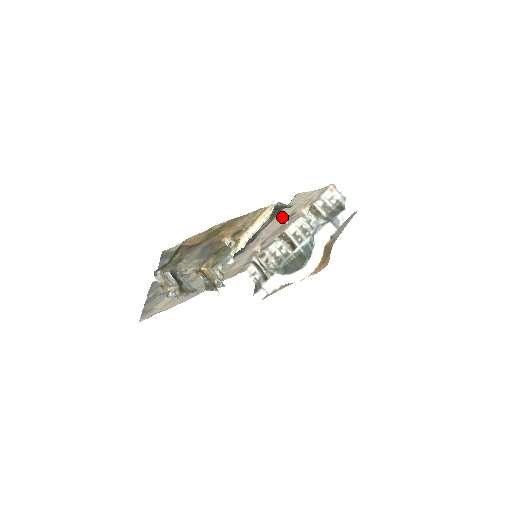
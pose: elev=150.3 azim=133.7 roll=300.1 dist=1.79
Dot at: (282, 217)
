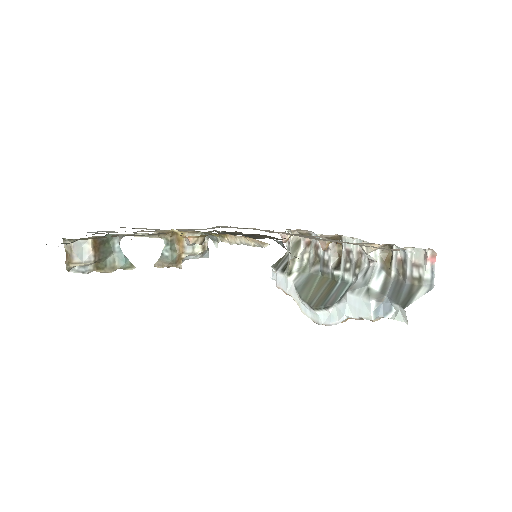
Dot at: (316, 238)
